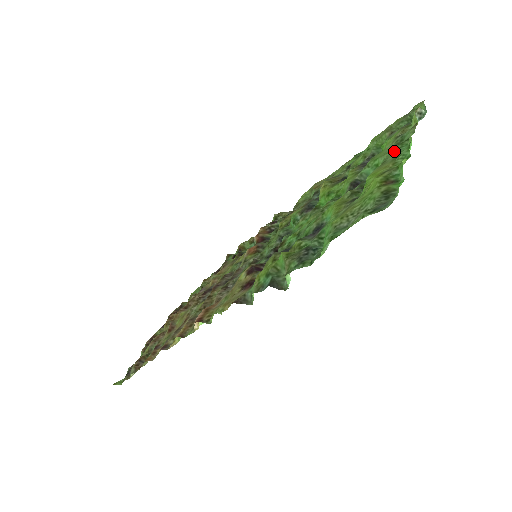
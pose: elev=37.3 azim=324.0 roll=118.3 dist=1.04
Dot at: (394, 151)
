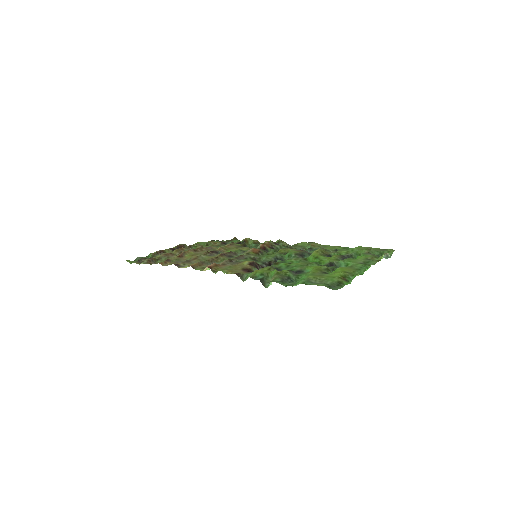
Dot at: (360, 265)
